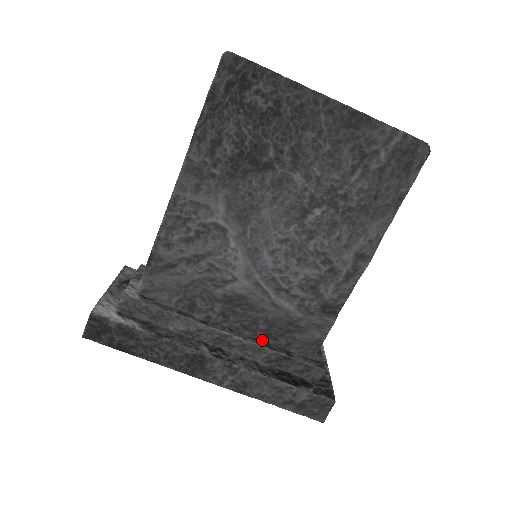
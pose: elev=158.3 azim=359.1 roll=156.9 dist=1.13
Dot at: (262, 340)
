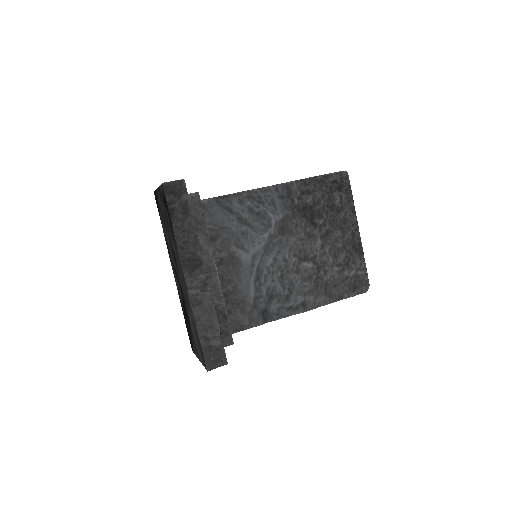
Dot at: occluded
